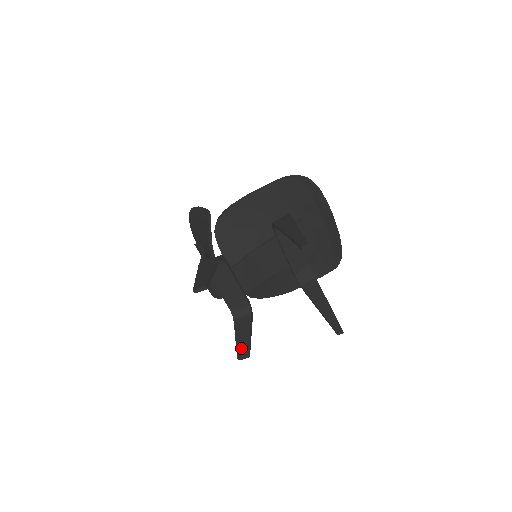
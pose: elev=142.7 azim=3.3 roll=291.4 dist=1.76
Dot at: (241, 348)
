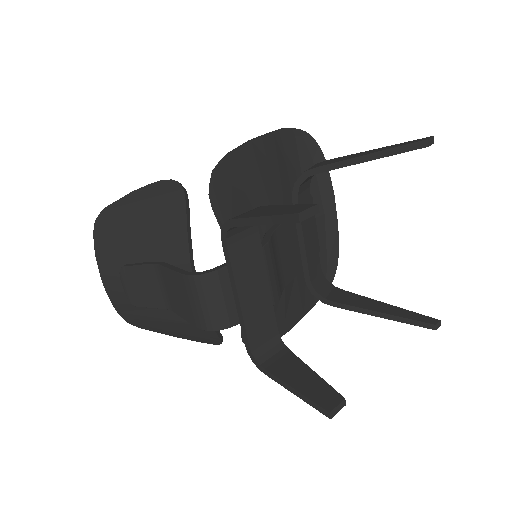
Dot at: (320, 395)
